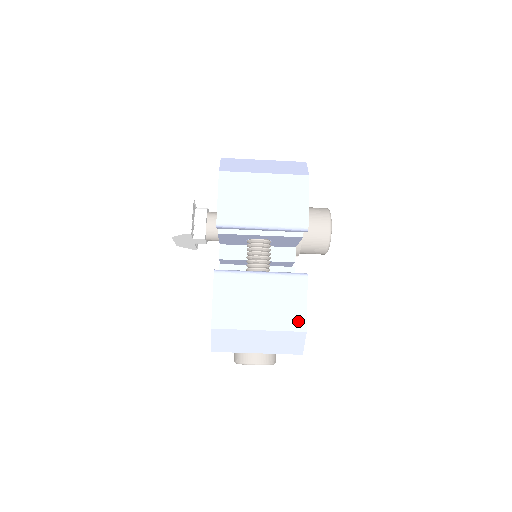
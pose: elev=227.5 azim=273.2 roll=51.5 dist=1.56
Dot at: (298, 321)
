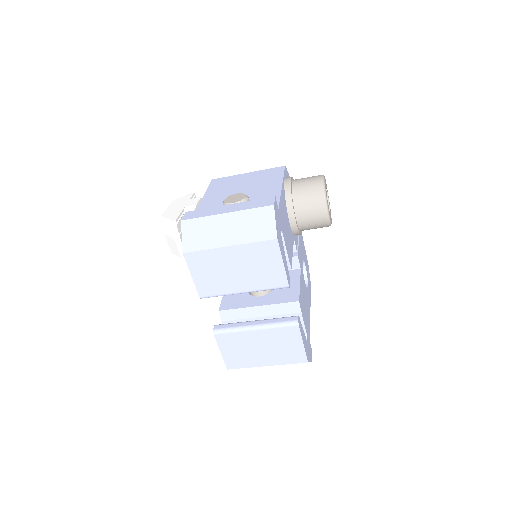
Dot at: (298, 357)
